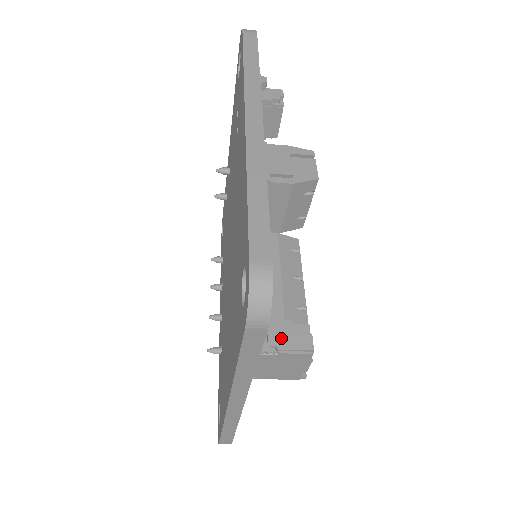
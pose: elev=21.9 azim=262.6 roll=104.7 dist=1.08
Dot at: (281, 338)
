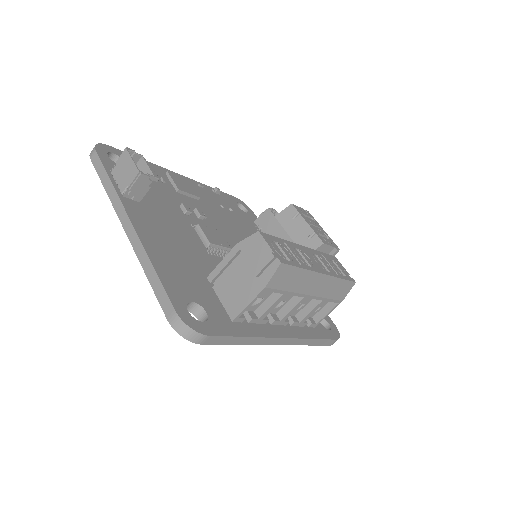
Dot at: occluded
